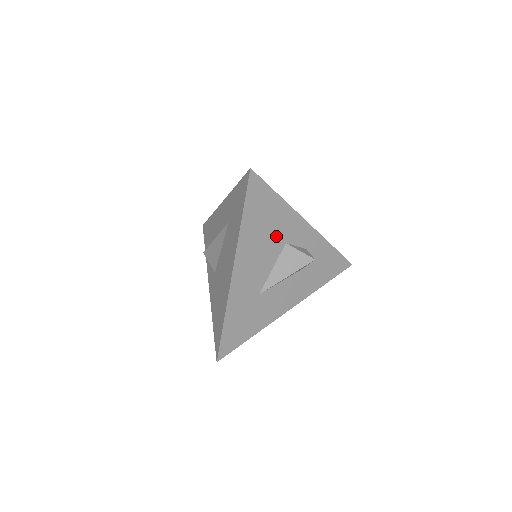
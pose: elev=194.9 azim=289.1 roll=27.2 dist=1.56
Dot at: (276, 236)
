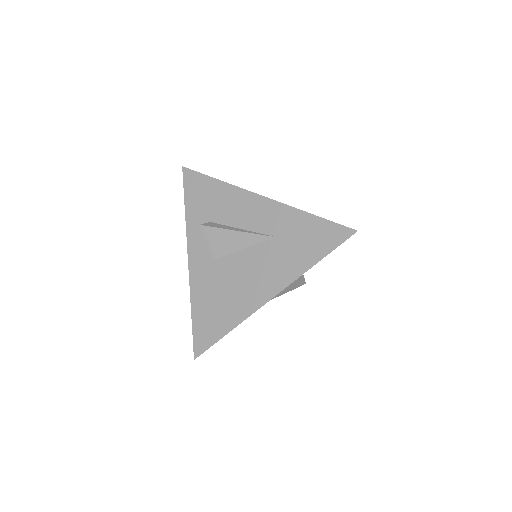
Dot at: occluded
